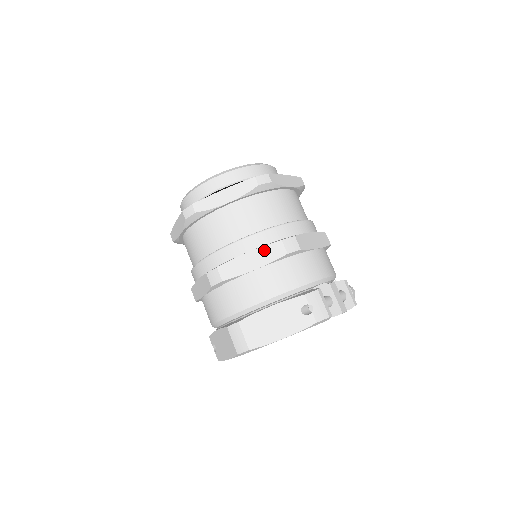
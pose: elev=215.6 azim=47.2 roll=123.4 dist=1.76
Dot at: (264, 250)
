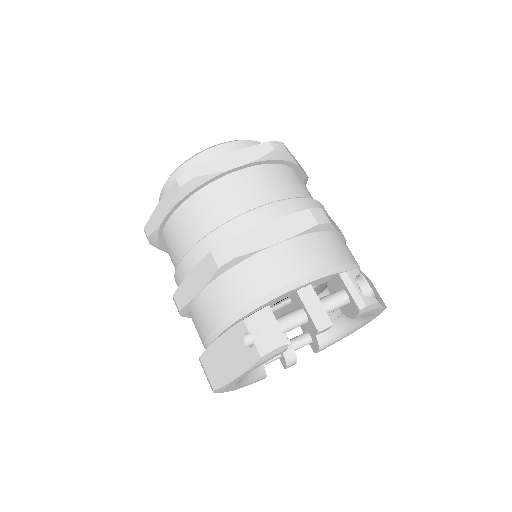
Dot at: (200, 268)
